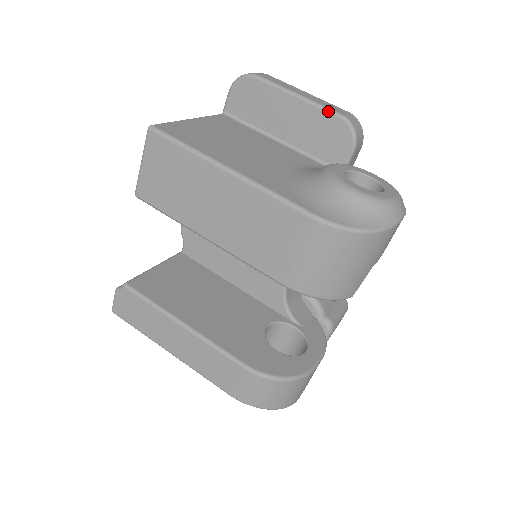
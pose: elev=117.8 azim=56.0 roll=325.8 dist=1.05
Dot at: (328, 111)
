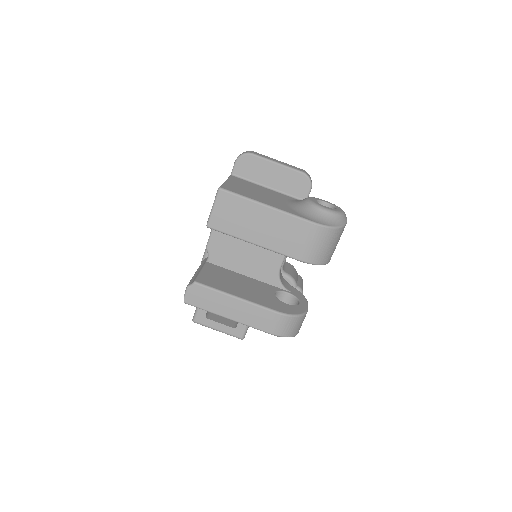
Dot at: (296, 170)
